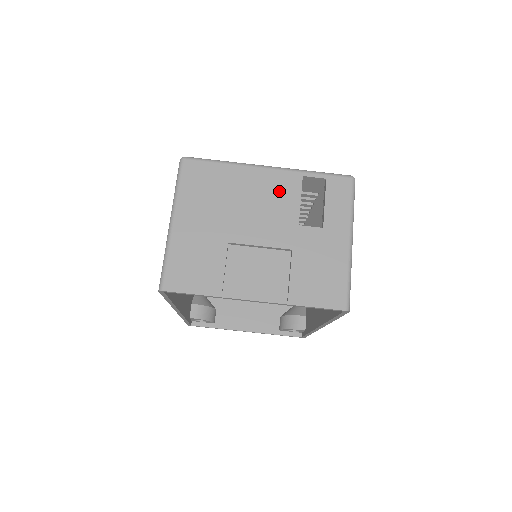
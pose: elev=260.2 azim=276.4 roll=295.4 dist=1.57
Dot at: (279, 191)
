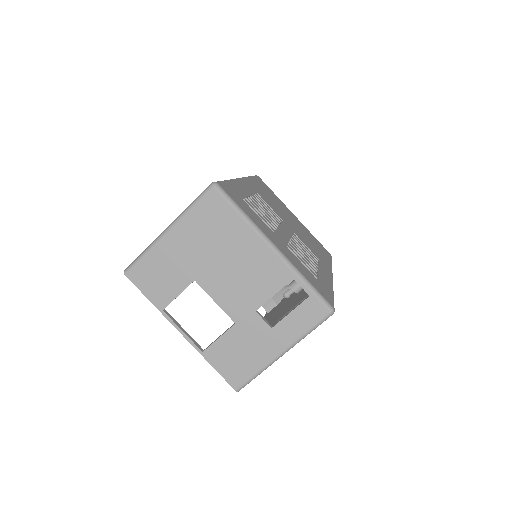
Dot at: (264, 275)
